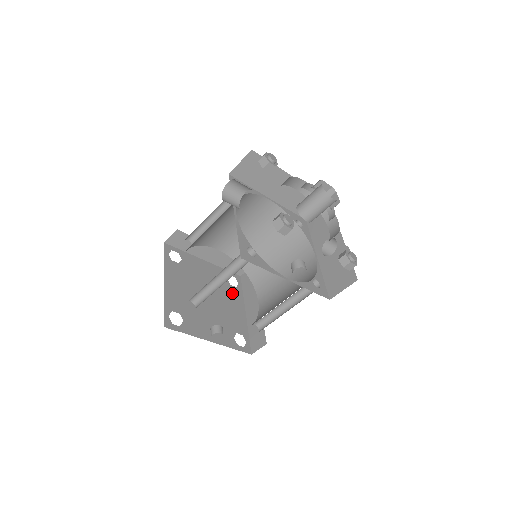
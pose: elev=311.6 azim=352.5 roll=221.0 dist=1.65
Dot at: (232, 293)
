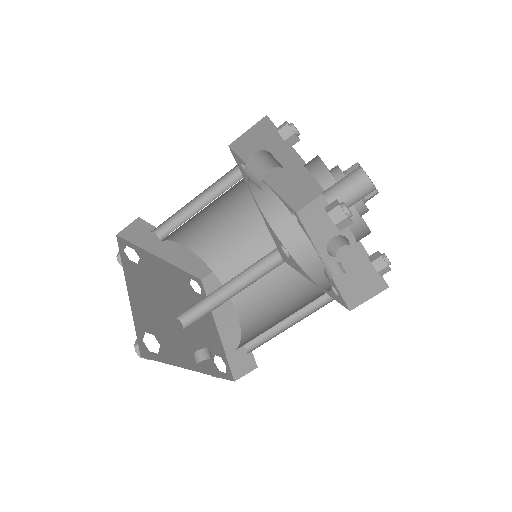
Dot at: occluded
